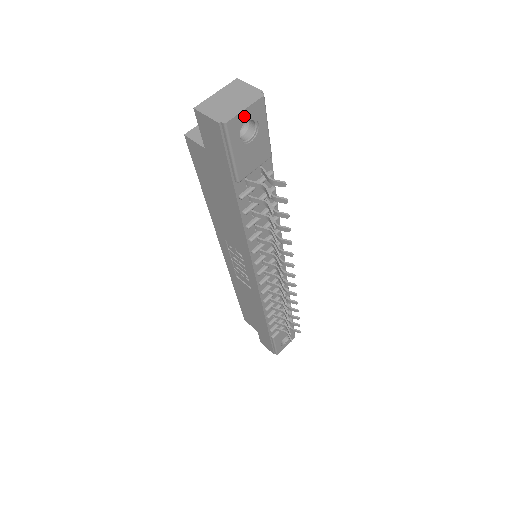
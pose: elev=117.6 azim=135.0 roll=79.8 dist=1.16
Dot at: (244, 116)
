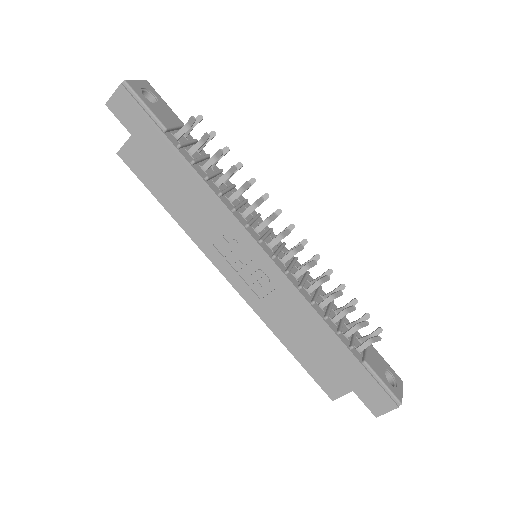
Dot at: (138, 84)
